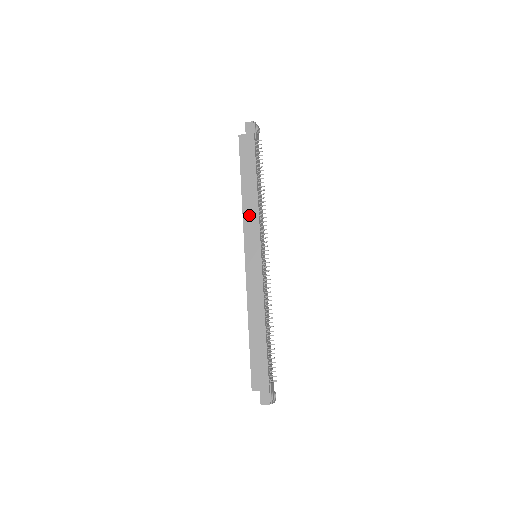
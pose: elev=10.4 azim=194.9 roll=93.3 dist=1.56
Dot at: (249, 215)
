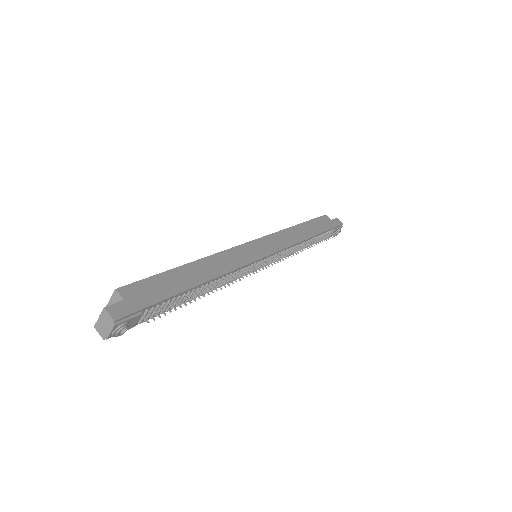
Dot at: (286, 236)
